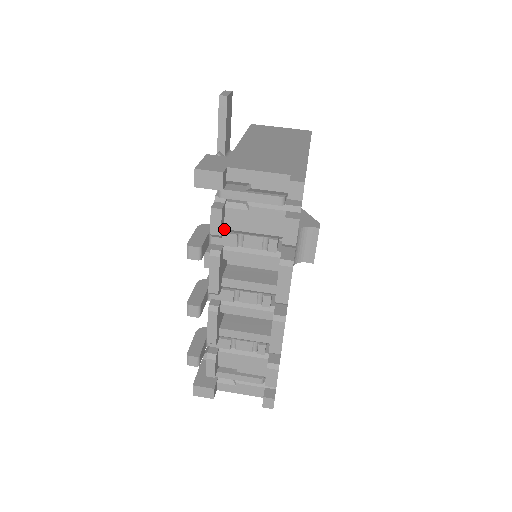
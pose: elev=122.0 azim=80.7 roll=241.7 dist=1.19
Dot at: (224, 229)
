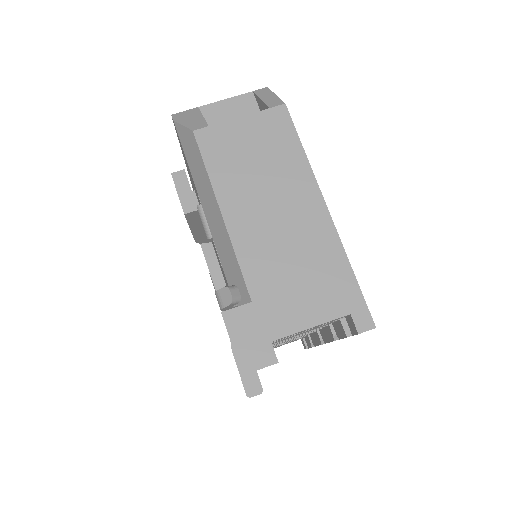
Dot at: occluded
